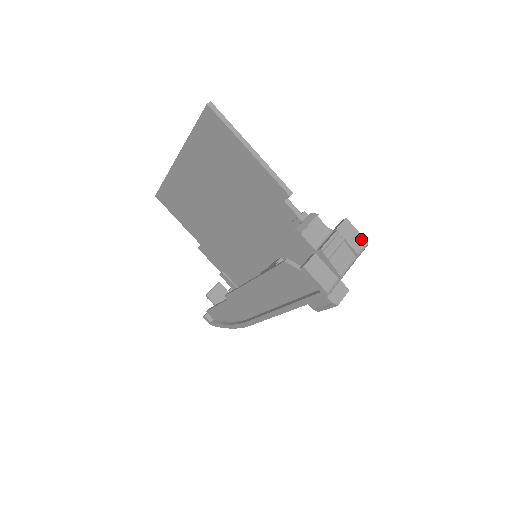
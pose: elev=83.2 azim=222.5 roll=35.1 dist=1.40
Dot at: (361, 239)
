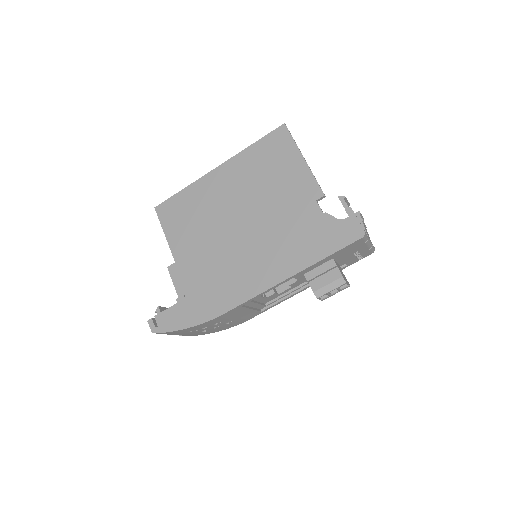
Dot at: occluded
